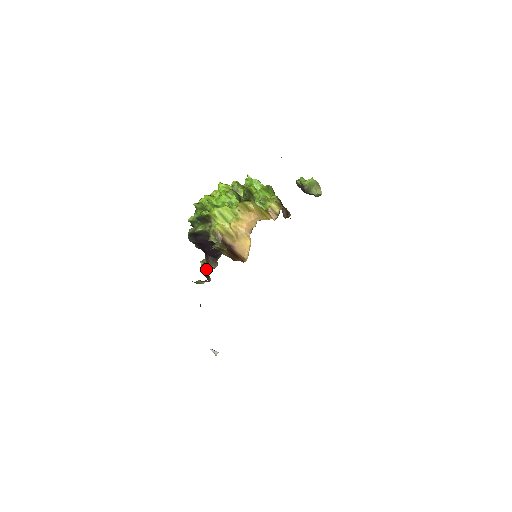
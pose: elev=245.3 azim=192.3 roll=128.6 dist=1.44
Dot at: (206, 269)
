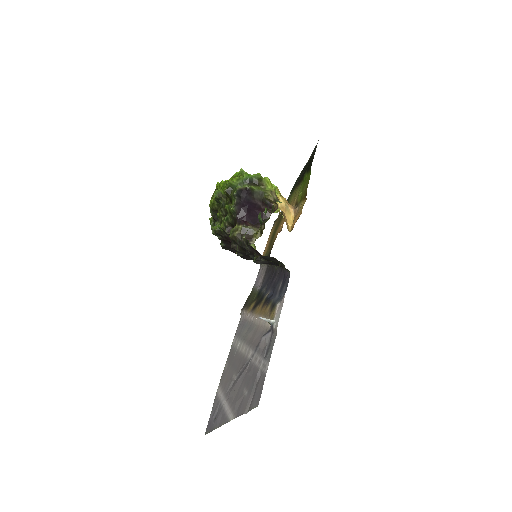
Dot at: (250, 230)
